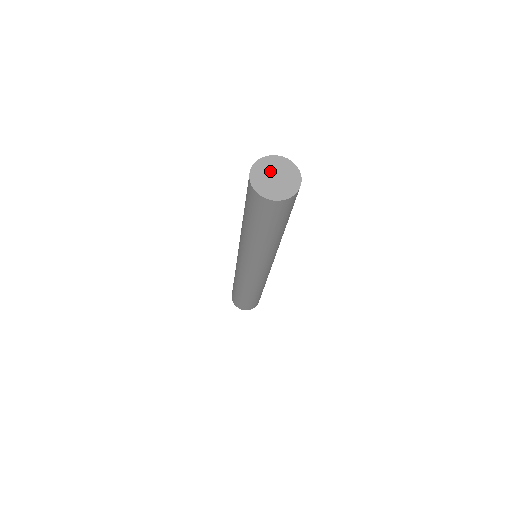
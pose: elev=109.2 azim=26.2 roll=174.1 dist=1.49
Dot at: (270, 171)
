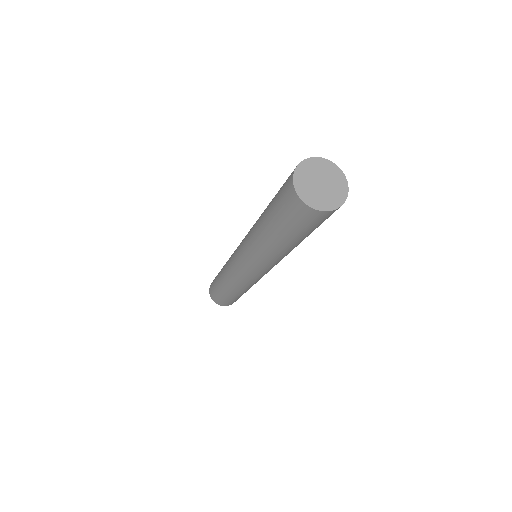
Dot at: (324, 175)
